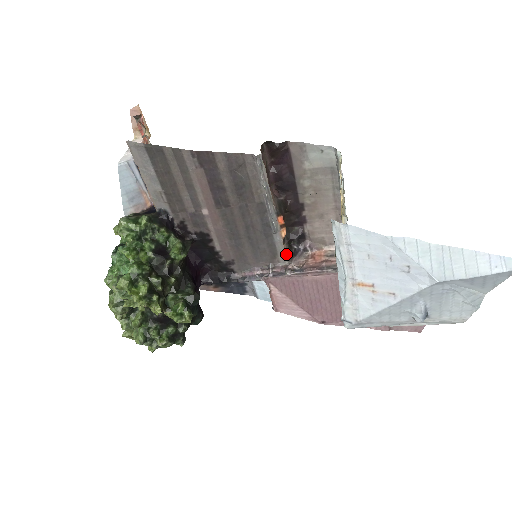
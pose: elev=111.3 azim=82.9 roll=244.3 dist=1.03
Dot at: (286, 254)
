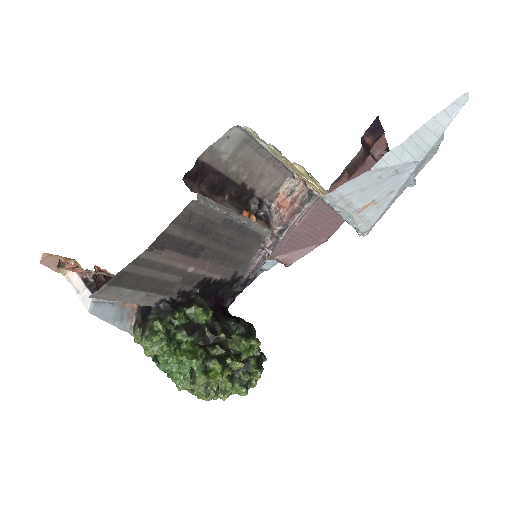
Dot at: (265, 227)
